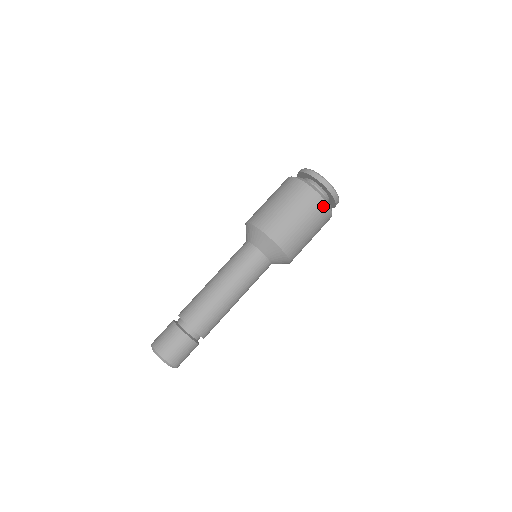
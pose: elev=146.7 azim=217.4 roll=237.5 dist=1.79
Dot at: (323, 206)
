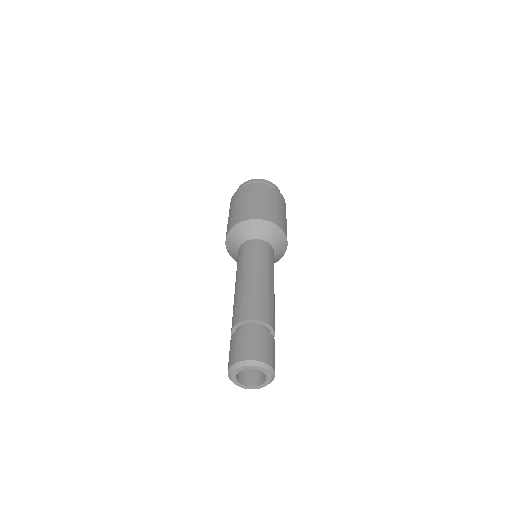
Dot at: (284, 202)
